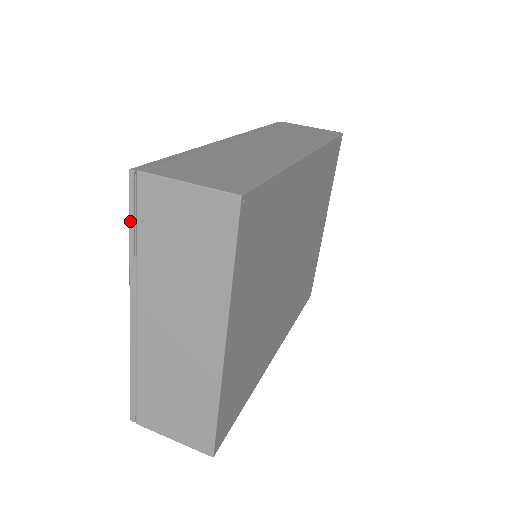
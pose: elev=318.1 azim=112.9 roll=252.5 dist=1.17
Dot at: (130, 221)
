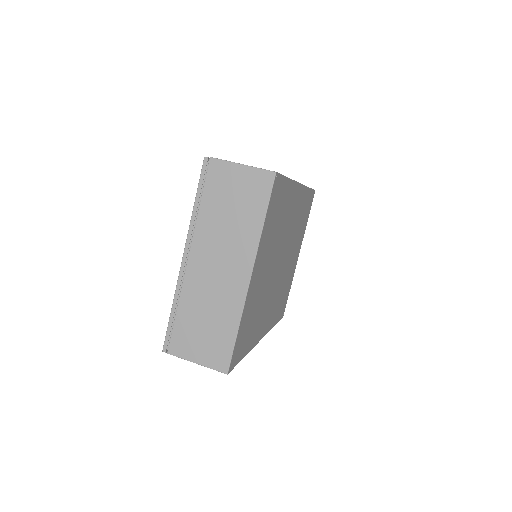
Dot at: (198, 190)
